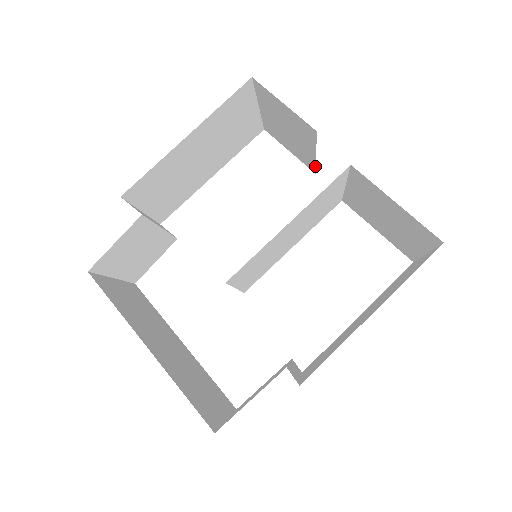
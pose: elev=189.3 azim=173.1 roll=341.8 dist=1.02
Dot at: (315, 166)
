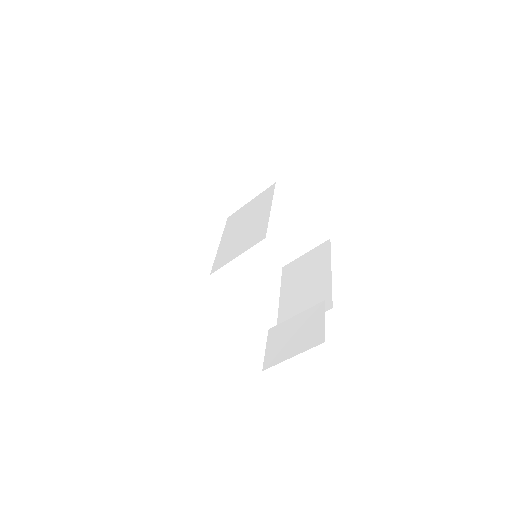
Dot at: (236, 210)
